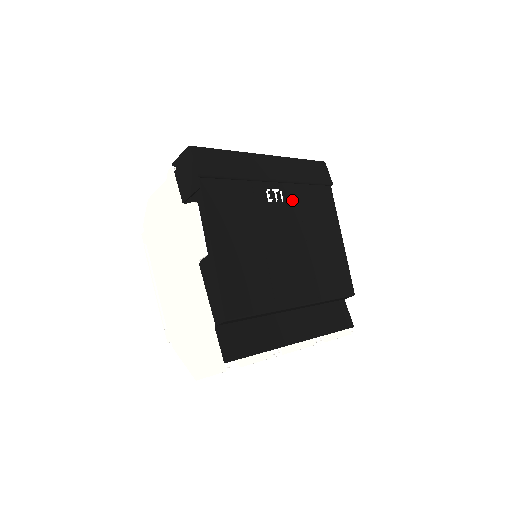
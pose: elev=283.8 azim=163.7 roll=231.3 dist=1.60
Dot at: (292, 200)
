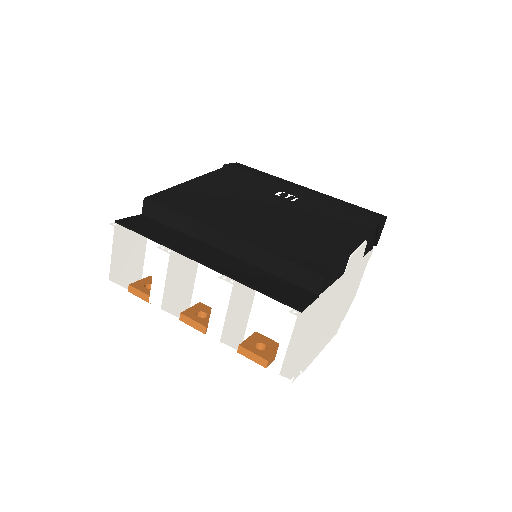
Dot at: (306, 205)
